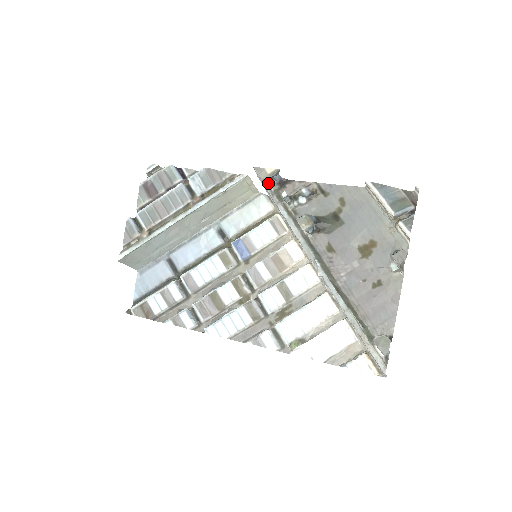
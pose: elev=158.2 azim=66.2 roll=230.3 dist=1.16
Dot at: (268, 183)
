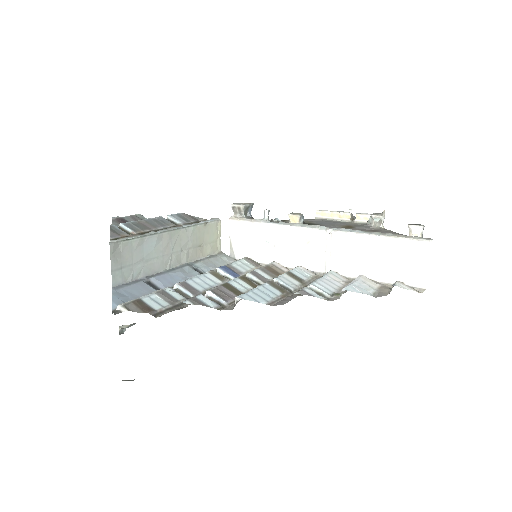
Dot at: (245, 216)
